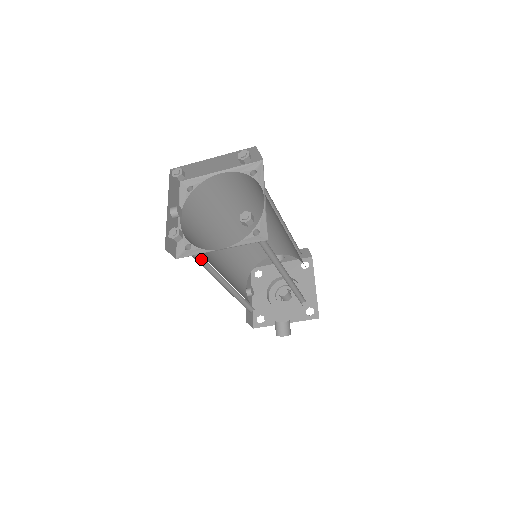
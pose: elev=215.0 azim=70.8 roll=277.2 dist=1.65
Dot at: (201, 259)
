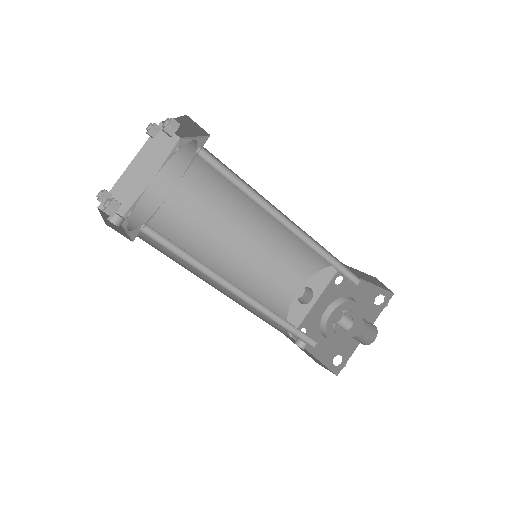
Dot at: (176, 253)
